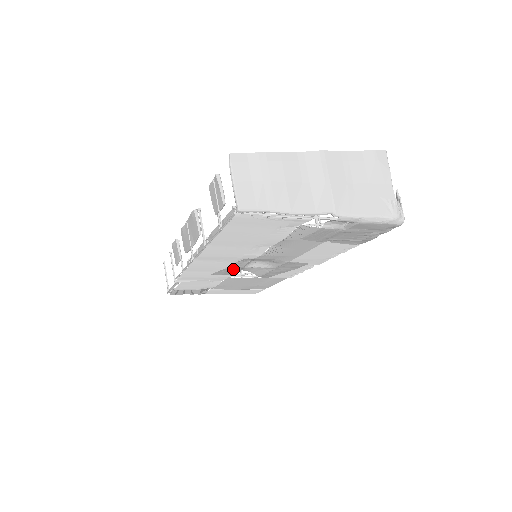
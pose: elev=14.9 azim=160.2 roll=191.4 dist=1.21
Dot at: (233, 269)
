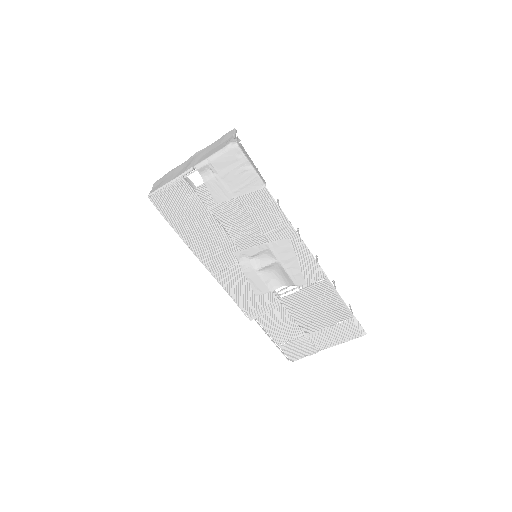
Dot at: (254, 277)
